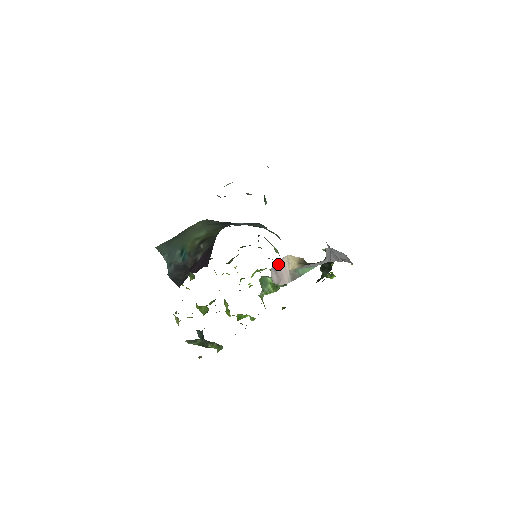
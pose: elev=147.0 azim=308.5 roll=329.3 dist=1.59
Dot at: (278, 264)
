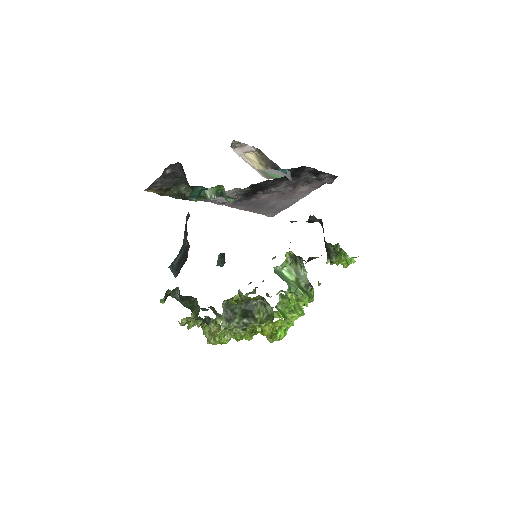
Dot at: occluded
